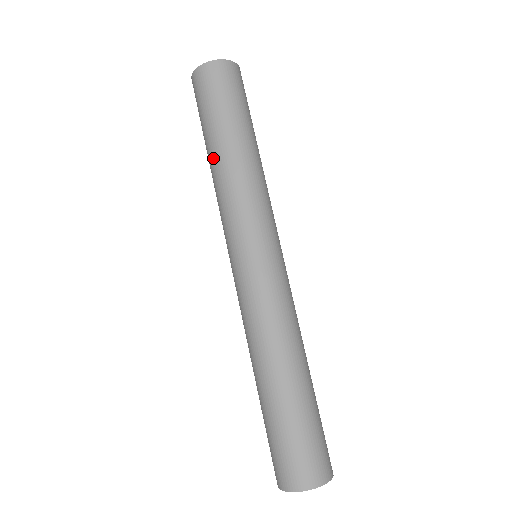
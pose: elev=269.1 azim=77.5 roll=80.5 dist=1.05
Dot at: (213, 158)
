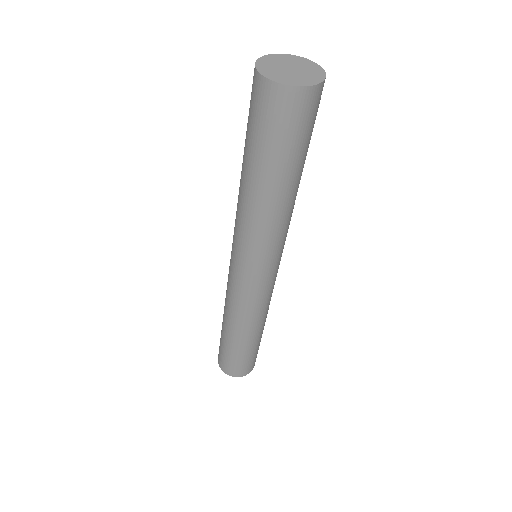
Dot at: (248, 186)
